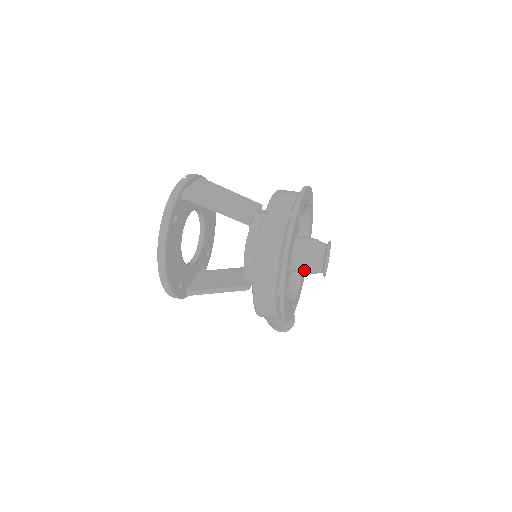
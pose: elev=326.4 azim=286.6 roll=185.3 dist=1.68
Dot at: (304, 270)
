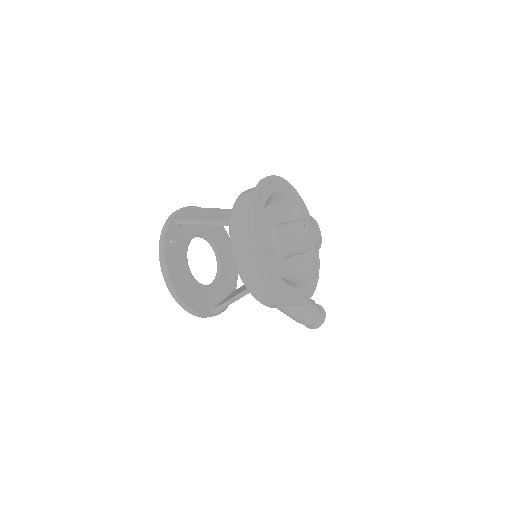
Dot at: (293, 250)
